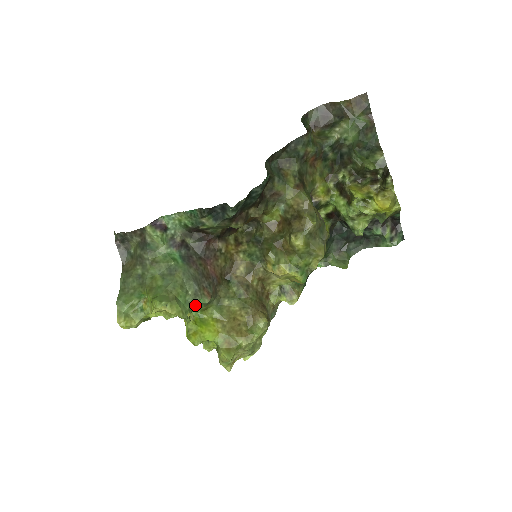
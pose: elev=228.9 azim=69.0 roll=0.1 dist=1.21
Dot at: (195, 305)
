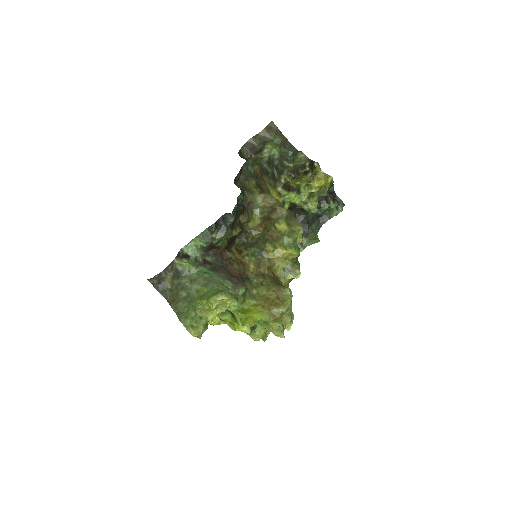
Dot at: (237, 296)
